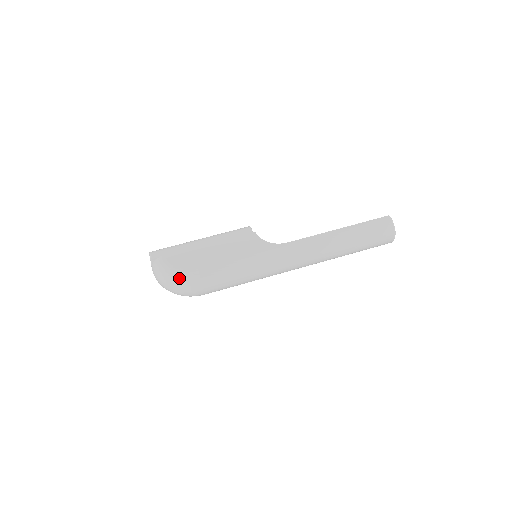
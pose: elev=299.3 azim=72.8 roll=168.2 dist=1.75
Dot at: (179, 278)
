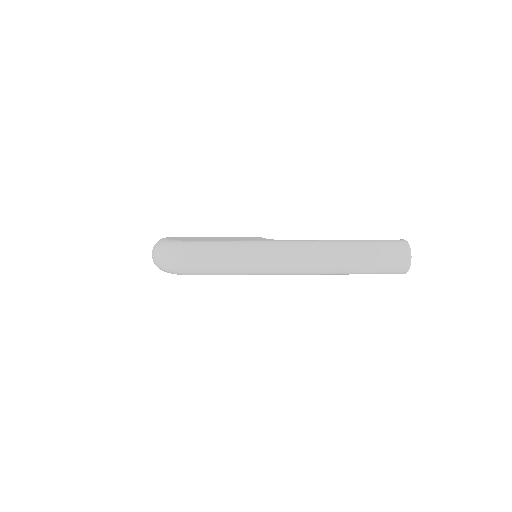
Dot at: (171, 244)
